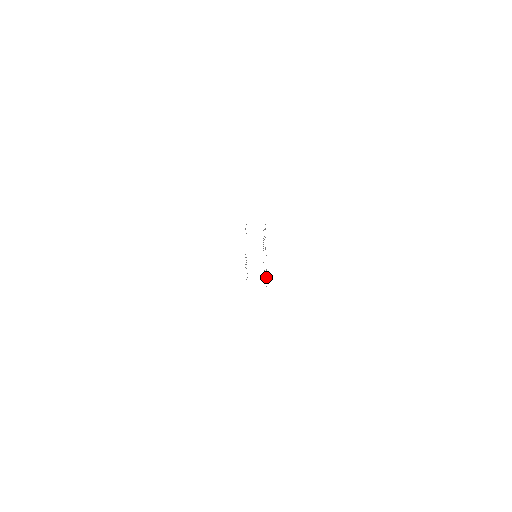
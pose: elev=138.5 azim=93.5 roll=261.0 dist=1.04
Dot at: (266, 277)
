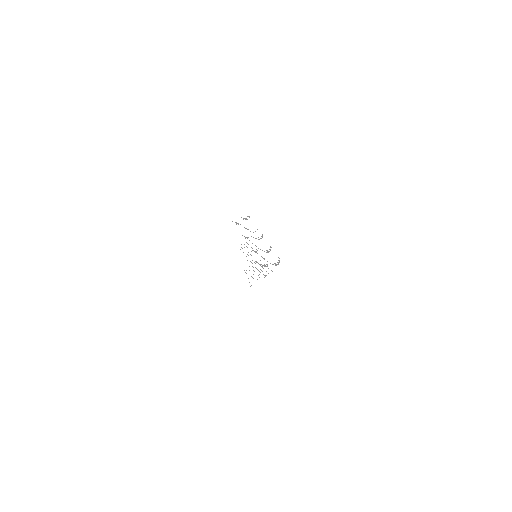
Dot at: occluded
